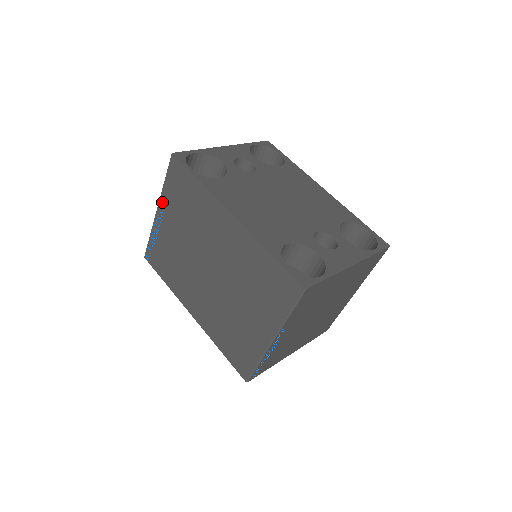
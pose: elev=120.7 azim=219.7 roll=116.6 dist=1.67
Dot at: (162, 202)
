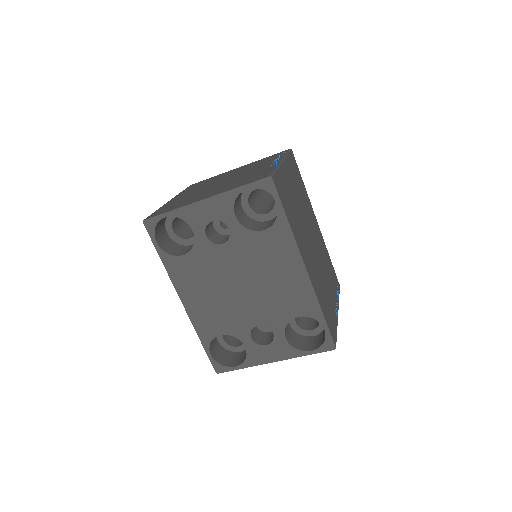
Dot at: occluded
